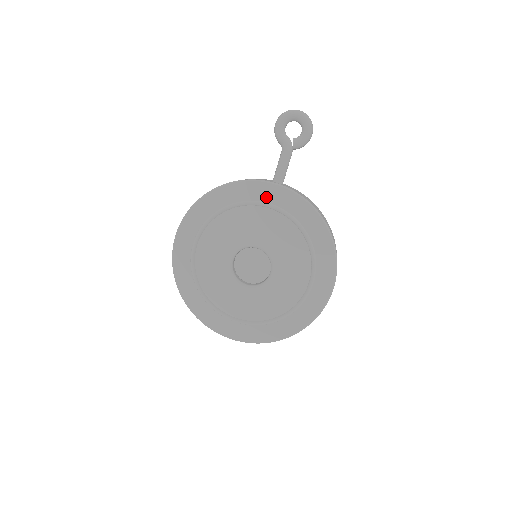
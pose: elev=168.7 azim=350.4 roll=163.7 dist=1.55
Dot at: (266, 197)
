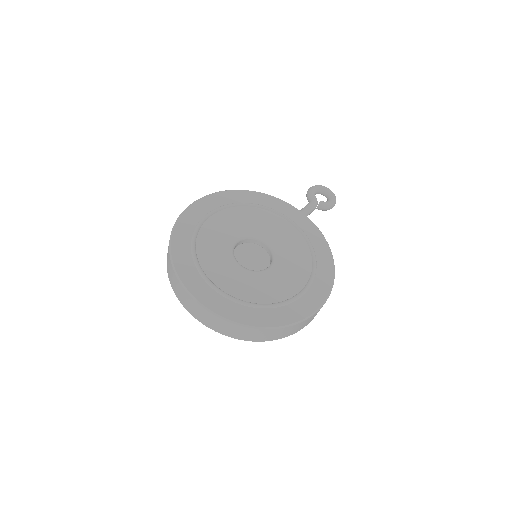
Dot at: (290, 215)
